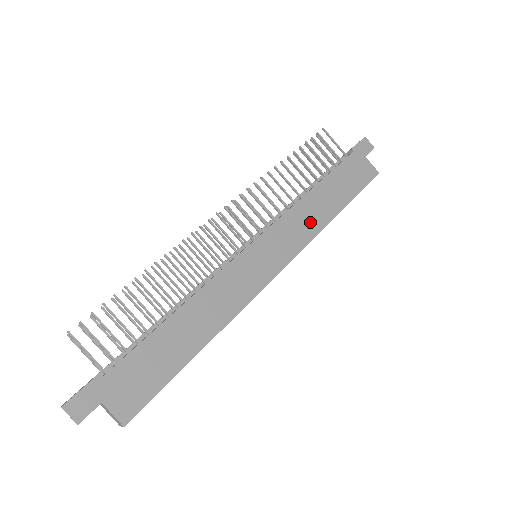
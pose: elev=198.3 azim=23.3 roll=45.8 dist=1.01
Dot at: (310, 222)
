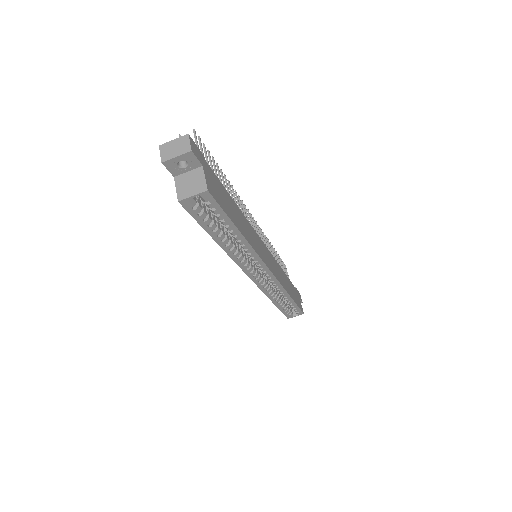
Dot at: (282, 279)
